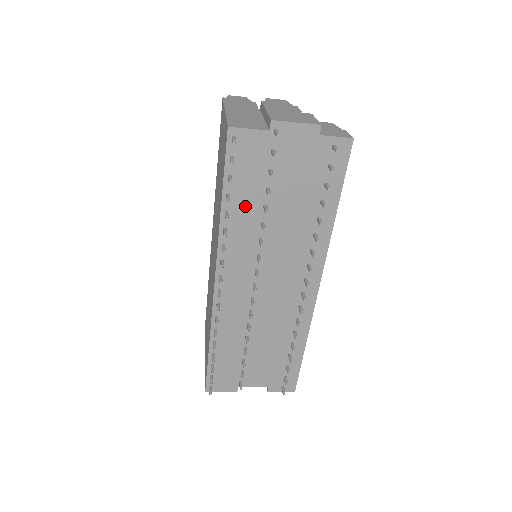
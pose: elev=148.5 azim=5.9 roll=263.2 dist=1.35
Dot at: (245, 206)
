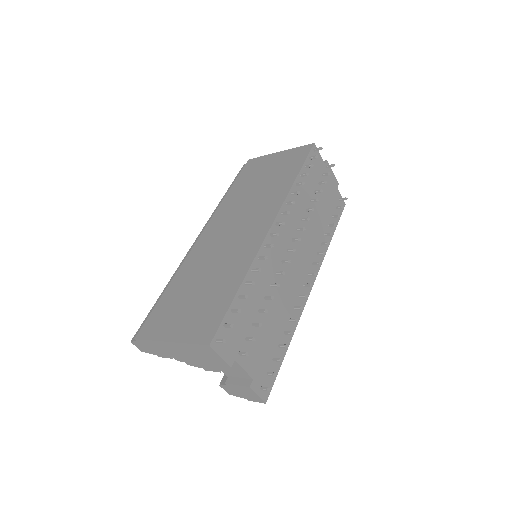
Dot at: (304, 190)
